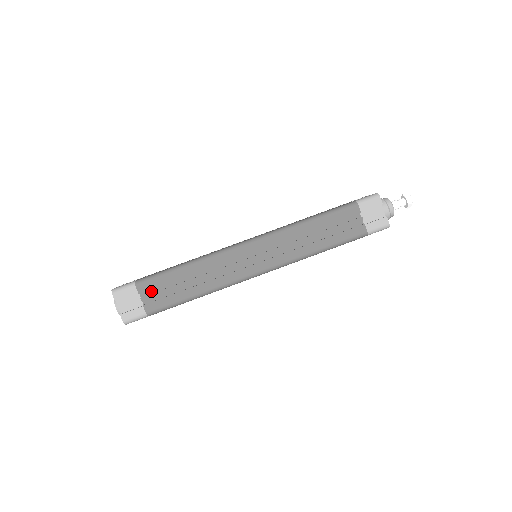
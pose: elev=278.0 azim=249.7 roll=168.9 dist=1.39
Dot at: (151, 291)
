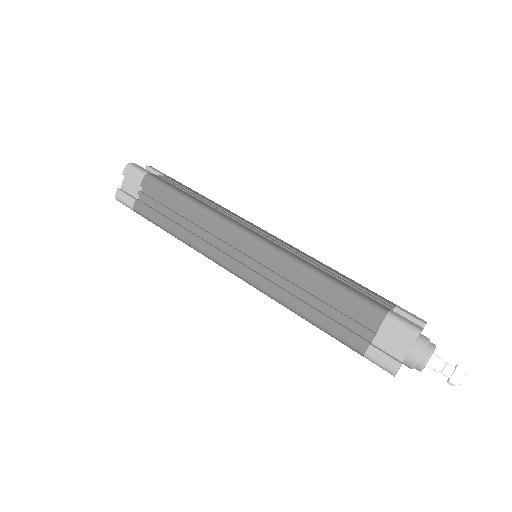
Dot at: (151, 194)
